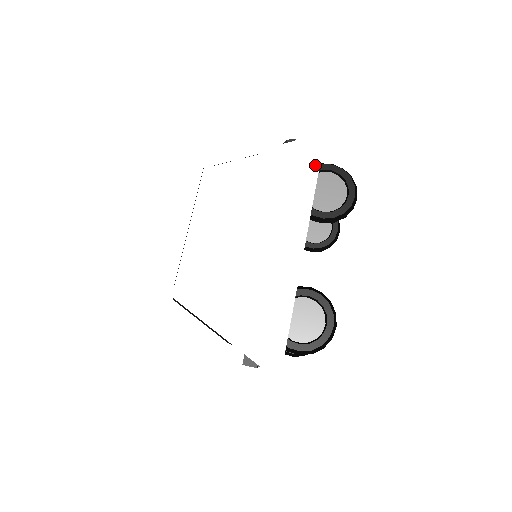
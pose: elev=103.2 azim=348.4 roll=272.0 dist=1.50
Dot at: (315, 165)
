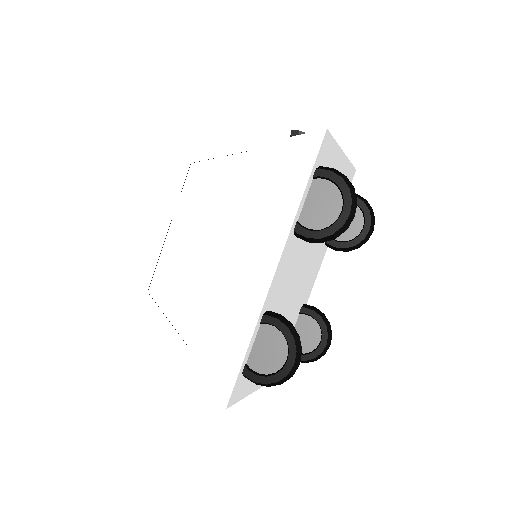
Dot at: (306, 171)
